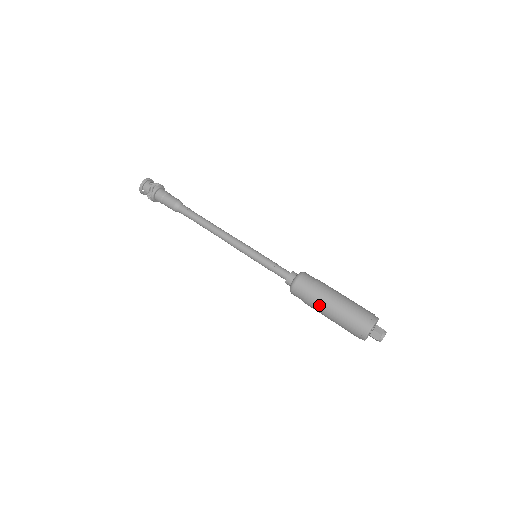
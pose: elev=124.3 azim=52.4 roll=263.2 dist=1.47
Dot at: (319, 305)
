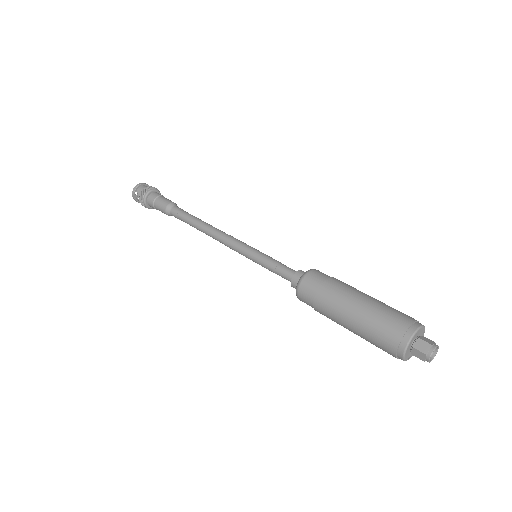
Dot at: (338, 300)
